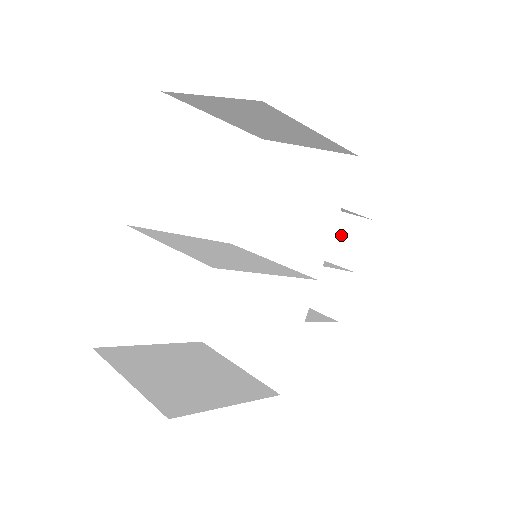
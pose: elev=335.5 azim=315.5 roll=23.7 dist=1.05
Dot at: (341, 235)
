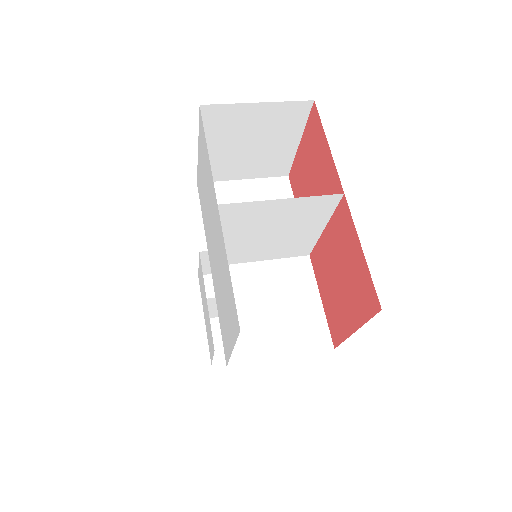
Dot at: (208, 293)
